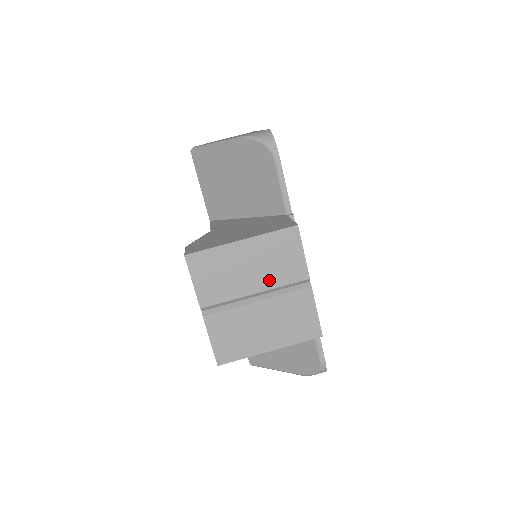
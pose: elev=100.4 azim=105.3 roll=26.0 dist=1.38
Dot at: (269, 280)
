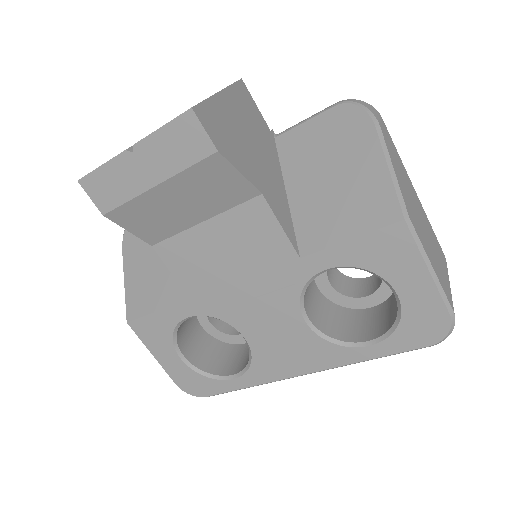
Dot at: occluded
